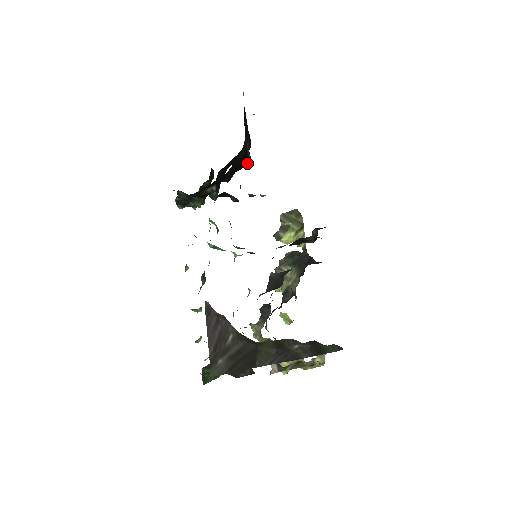
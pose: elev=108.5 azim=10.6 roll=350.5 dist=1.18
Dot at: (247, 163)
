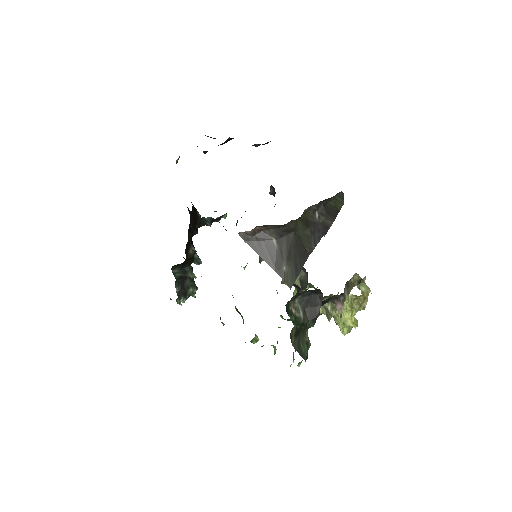
Dot at: occluded
